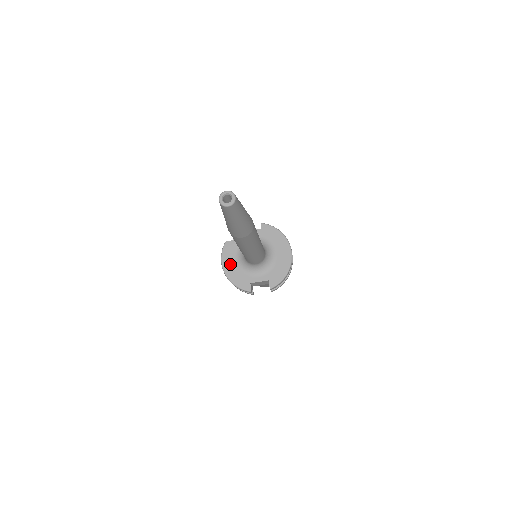
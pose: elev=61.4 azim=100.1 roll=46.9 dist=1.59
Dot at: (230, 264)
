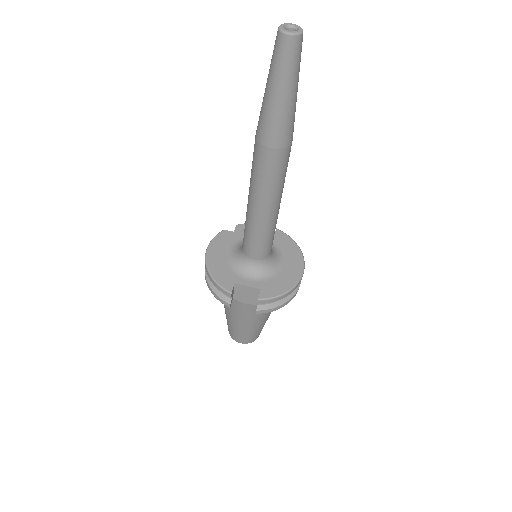
Dot at: (218, 253)
